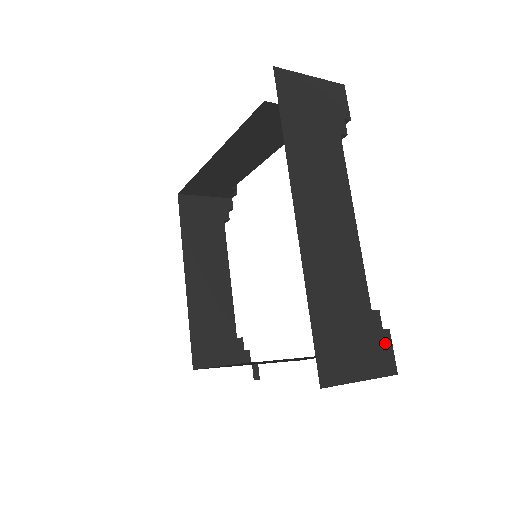
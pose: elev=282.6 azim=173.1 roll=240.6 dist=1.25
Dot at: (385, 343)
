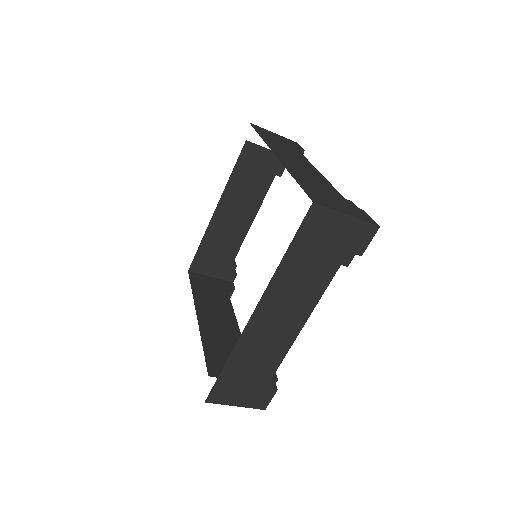
Dot at: (362, 213)
